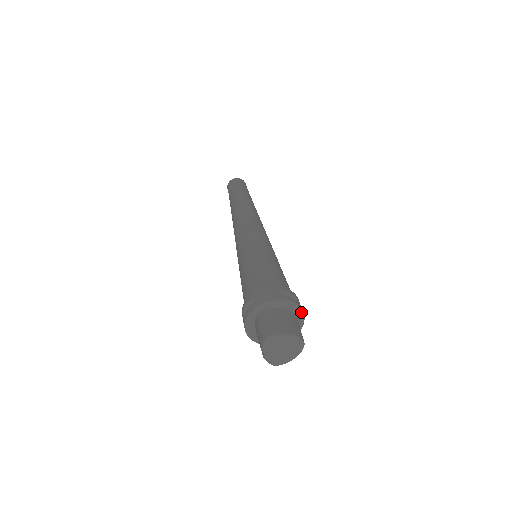
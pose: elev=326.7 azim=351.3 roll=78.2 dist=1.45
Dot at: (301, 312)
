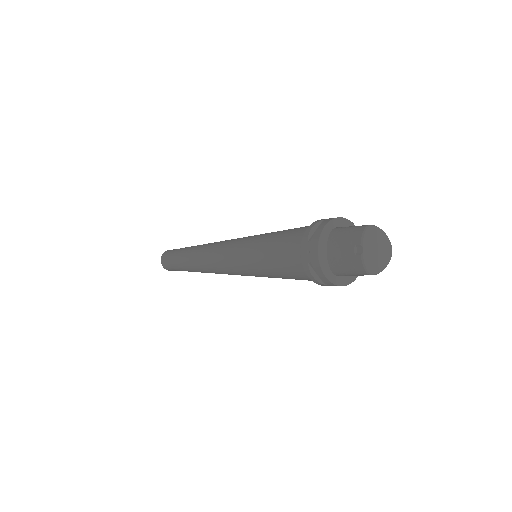
Dot at: occluded
